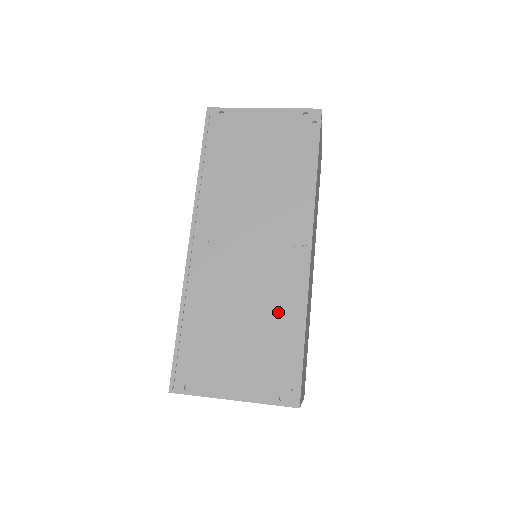
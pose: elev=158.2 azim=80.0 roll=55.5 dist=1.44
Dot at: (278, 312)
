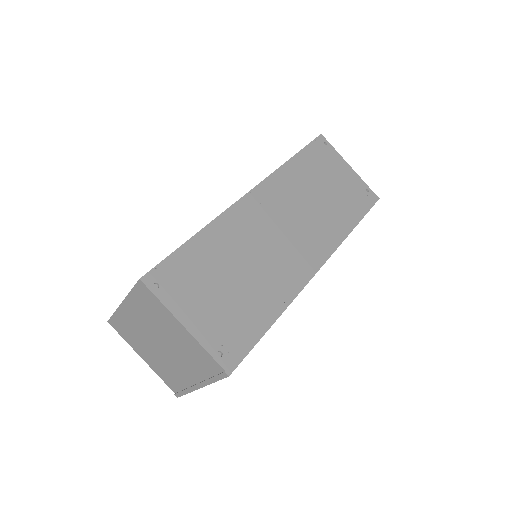
Dot at: occluded
